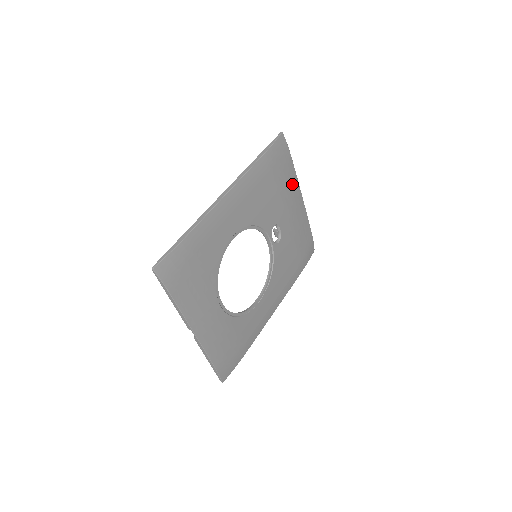
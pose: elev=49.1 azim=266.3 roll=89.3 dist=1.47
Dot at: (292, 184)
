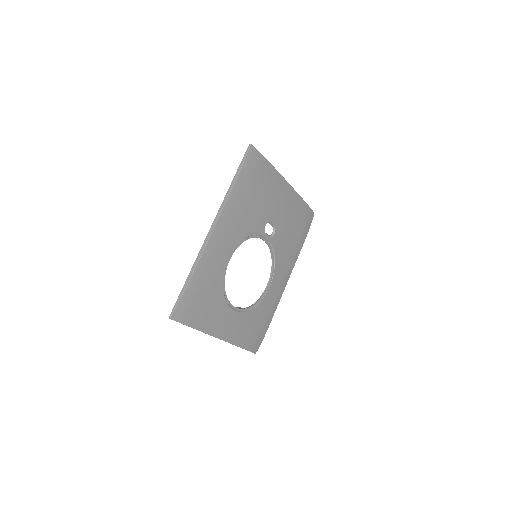
Dot at: (274, 180)
